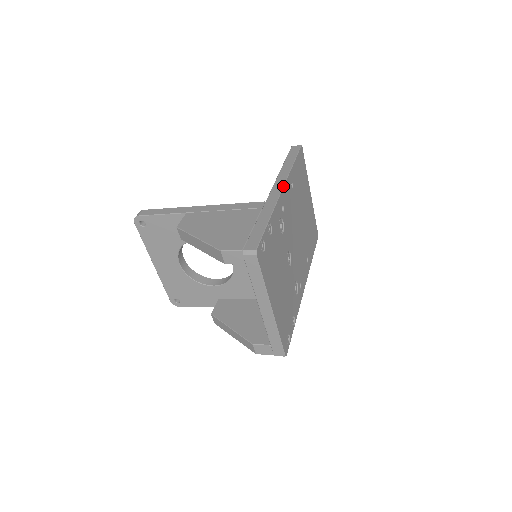
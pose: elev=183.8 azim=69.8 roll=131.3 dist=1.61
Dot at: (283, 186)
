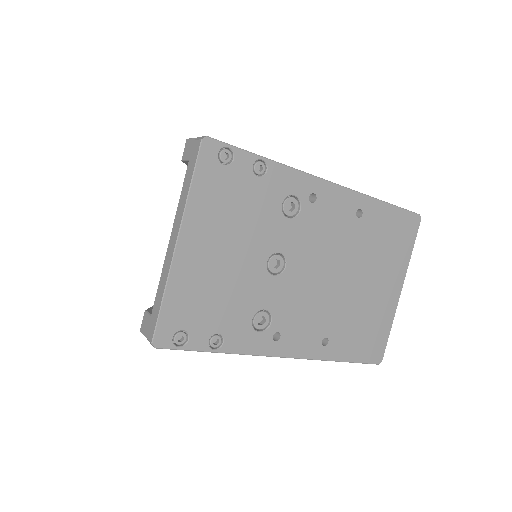
Dot at: occluded
